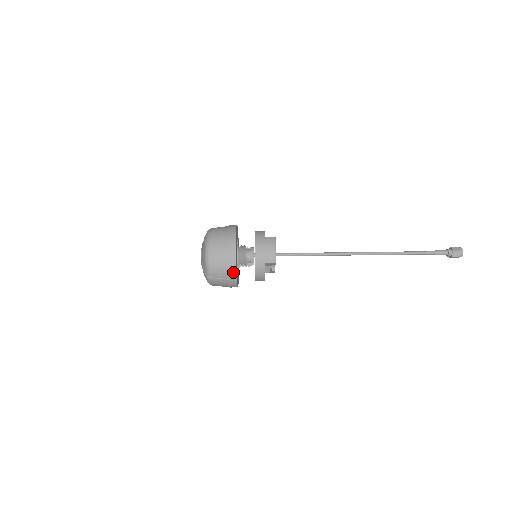
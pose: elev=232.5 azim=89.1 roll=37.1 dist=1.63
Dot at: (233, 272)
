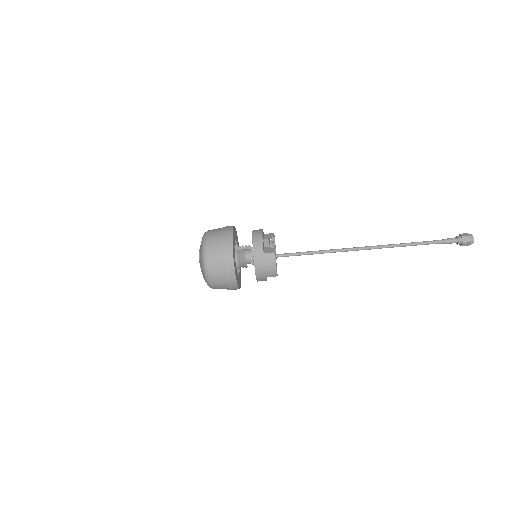
Dot at: (235, 288)
